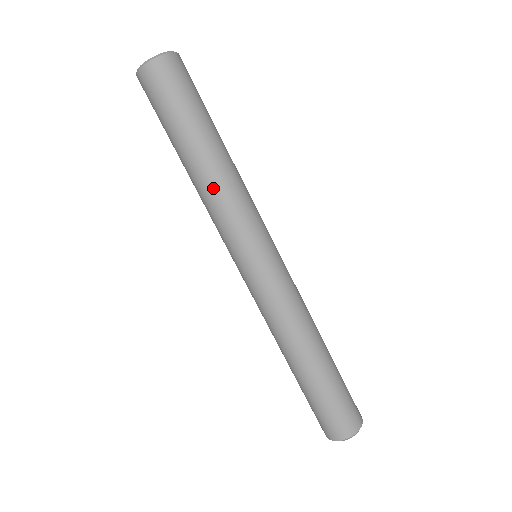
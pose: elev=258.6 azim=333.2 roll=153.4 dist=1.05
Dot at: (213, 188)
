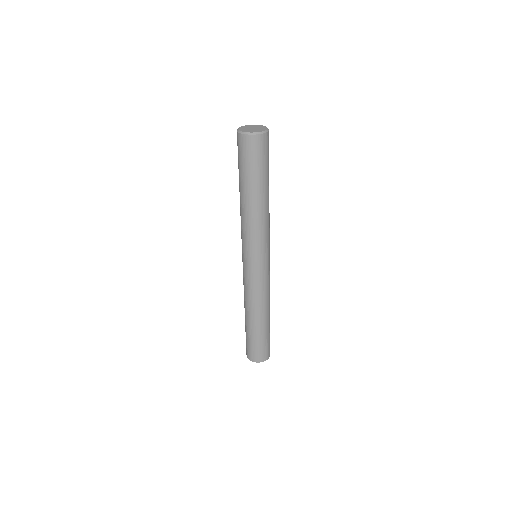
Dot at: (241, 214)
